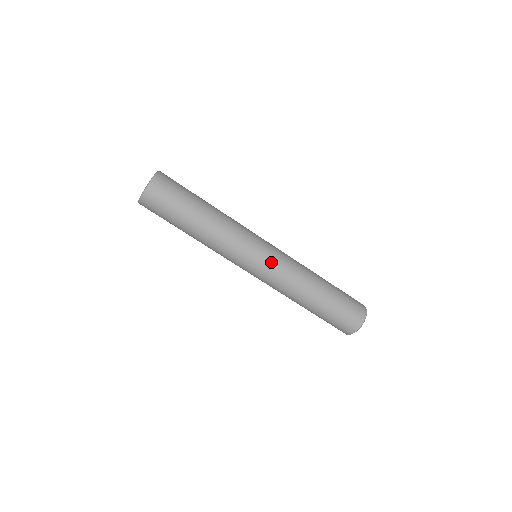
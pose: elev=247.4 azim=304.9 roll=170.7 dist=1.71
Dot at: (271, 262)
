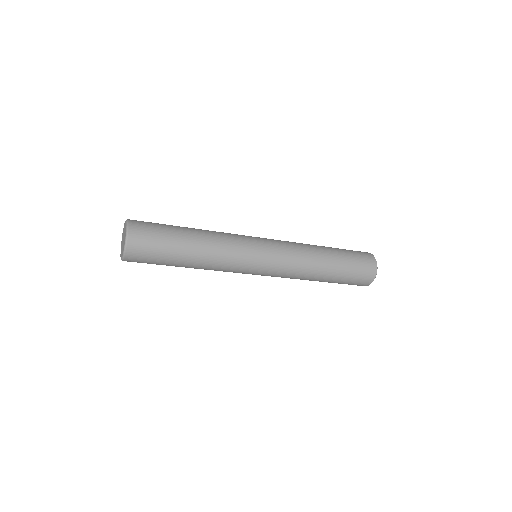
Dot at: (267, 275)
